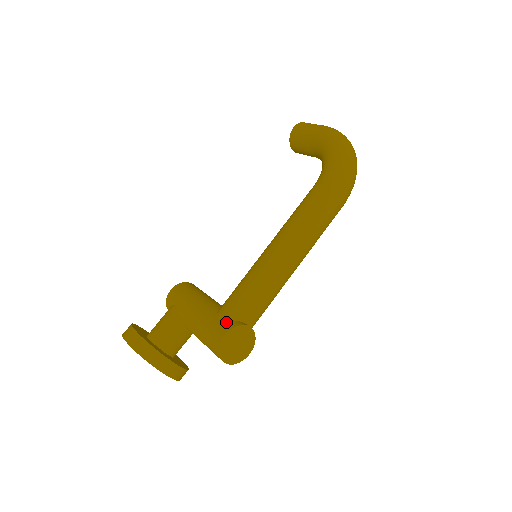
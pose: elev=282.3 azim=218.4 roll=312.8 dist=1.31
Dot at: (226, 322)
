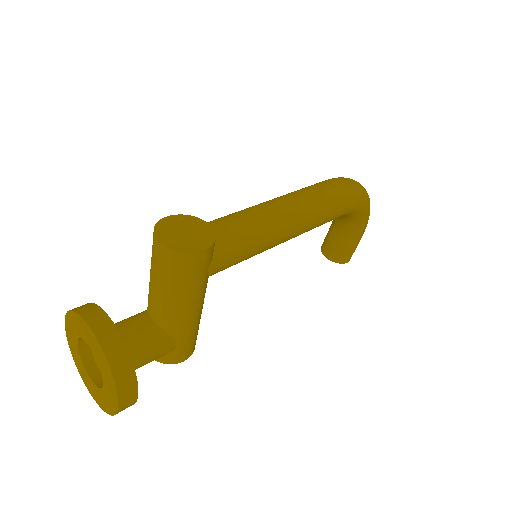
Dot at: occluded
